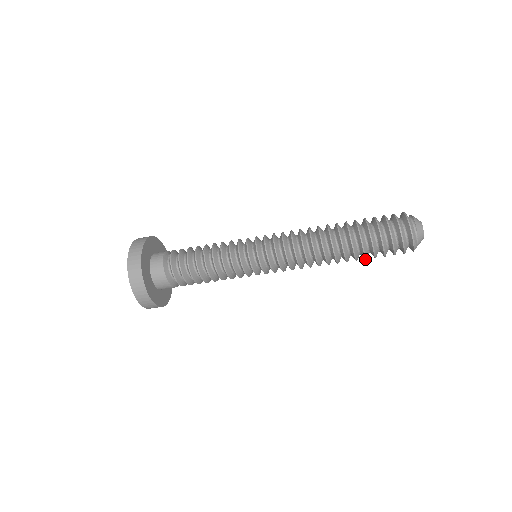
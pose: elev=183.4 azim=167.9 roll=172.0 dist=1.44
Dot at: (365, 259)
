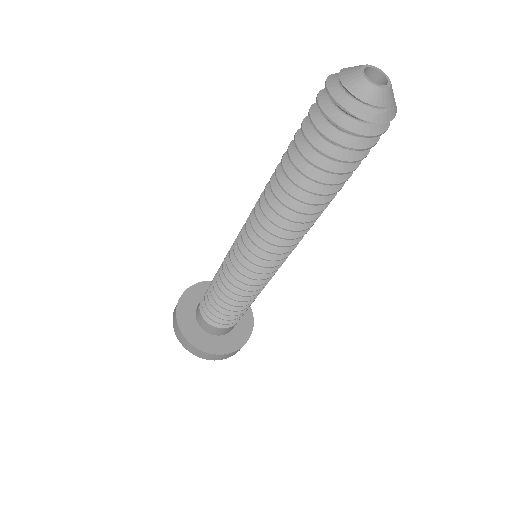
Dot at: (342, 183)
